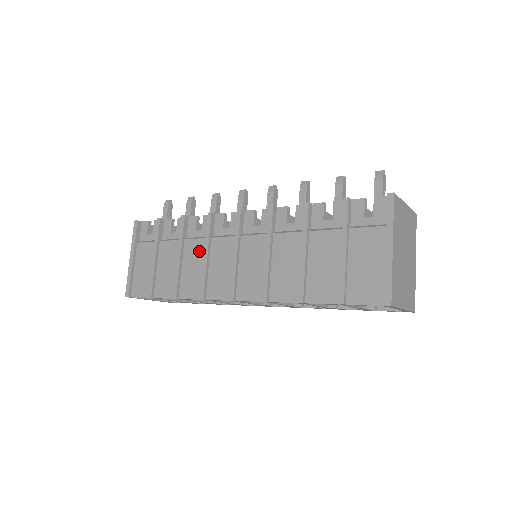
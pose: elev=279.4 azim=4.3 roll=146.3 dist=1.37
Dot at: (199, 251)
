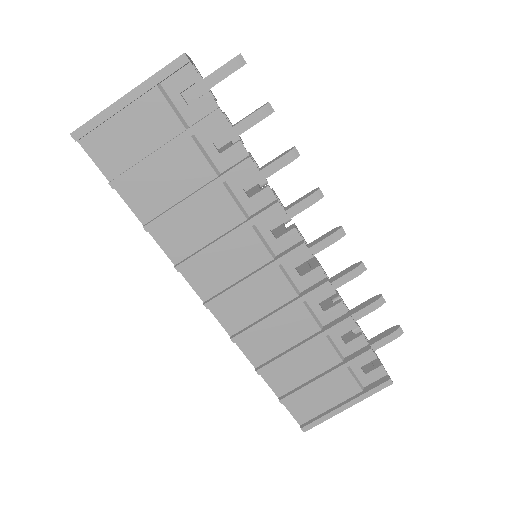
Dot at: (224, 219)
